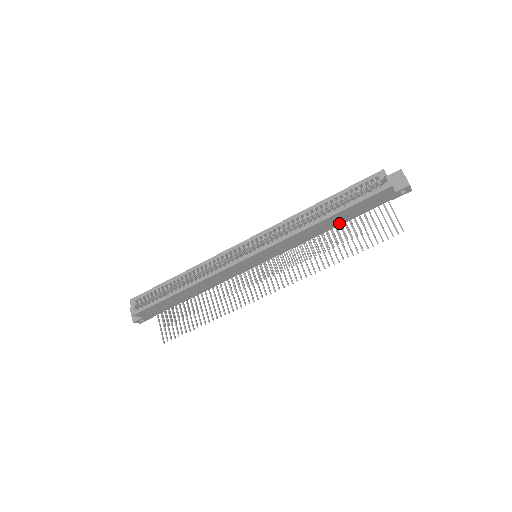
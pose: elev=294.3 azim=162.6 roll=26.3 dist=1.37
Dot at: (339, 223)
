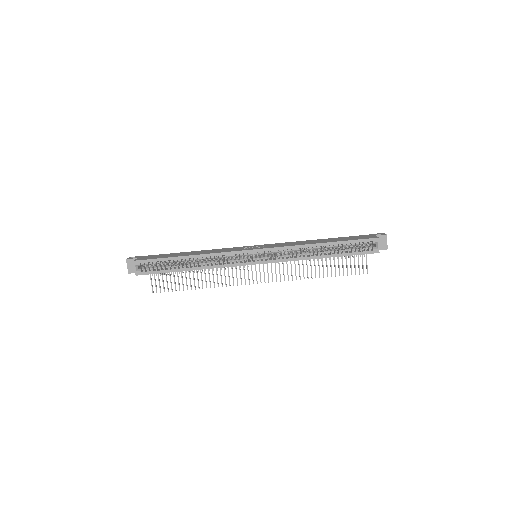
Dot at: occluded
